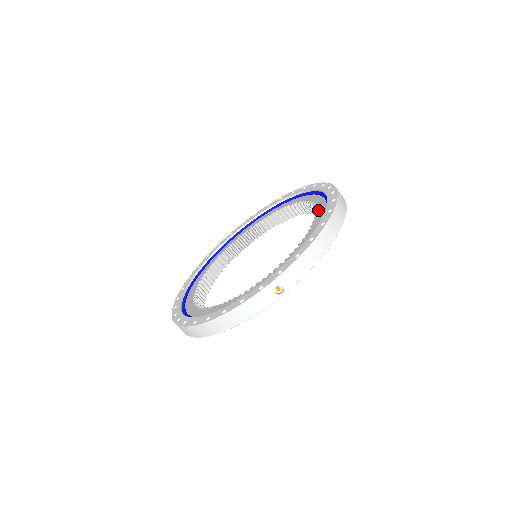
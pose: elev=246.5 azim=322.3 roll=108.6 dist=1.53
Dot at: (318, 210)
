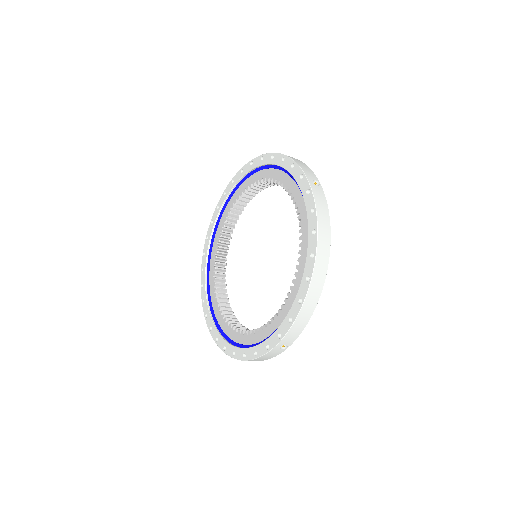
Dot at: (301, 230)
